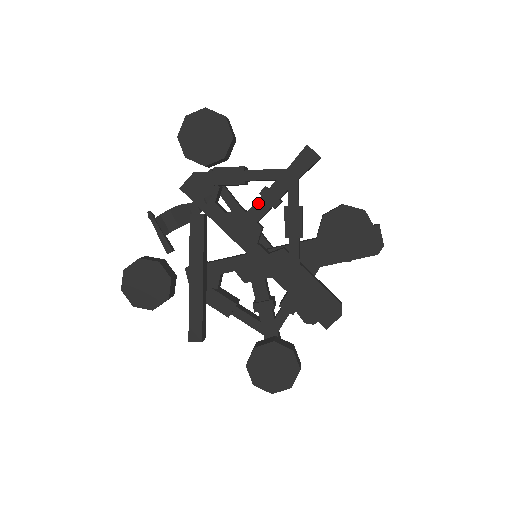
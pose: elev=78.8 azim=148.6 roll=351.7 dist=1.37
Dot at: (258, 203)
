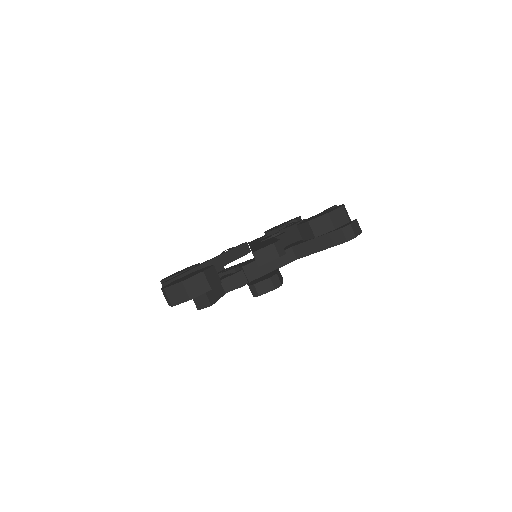
Dot at: occluded
